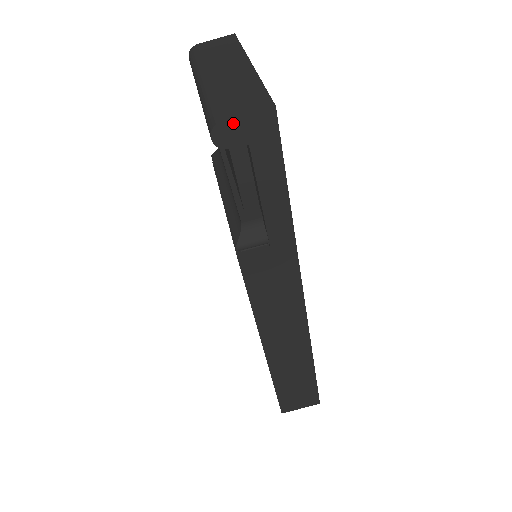
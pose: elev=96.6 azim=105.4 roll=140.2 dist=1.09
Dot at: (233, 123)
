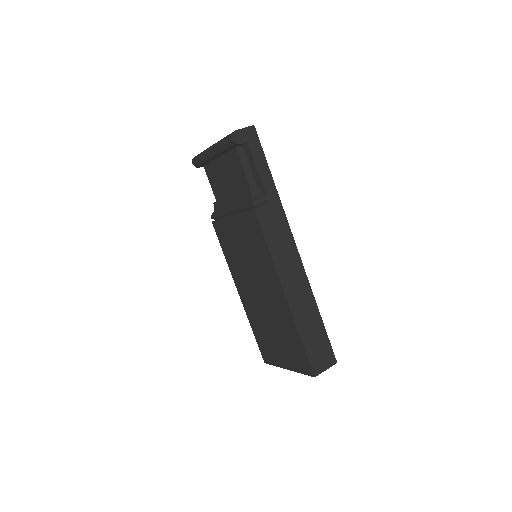
Dot at: (239, 132)
